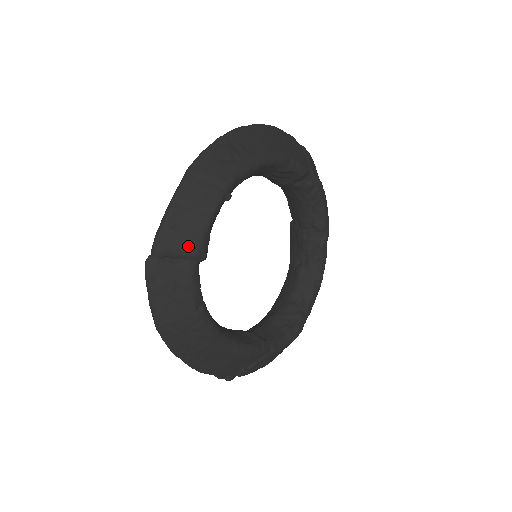
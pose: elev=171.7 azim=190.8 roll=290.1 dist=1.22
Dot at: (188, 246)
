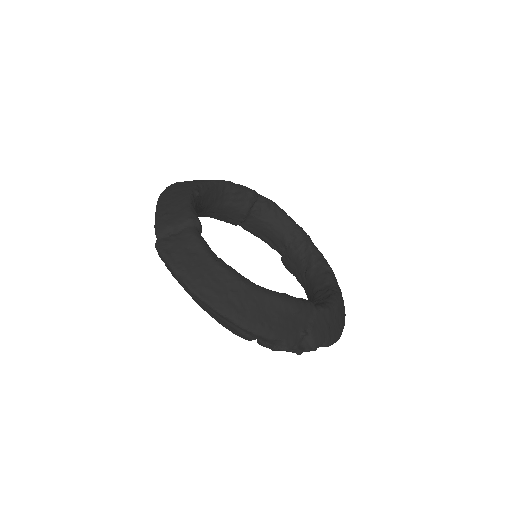
Dot at: (181, 217)
